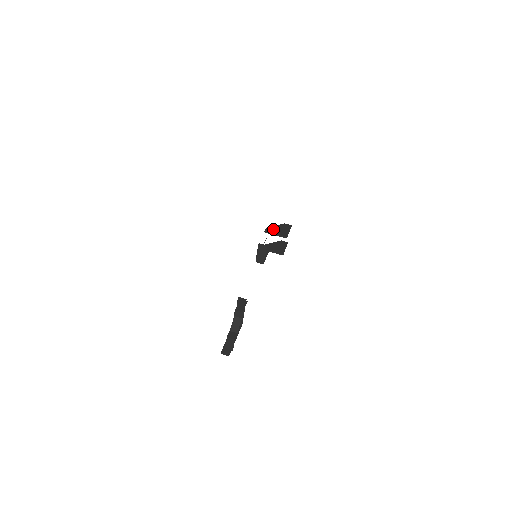
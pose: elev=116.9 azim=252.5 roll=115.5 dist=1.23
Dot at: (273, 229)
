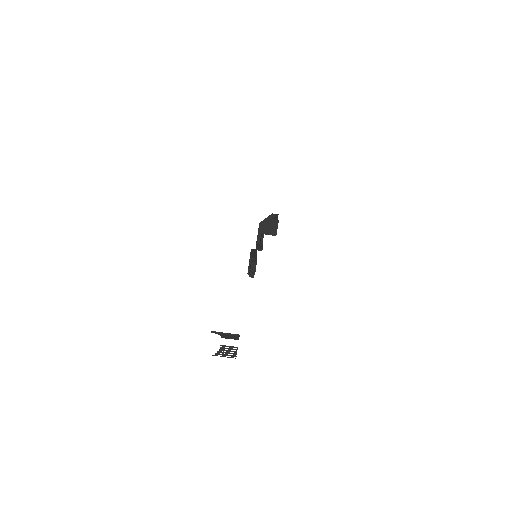
Dot at: (264, 230)
